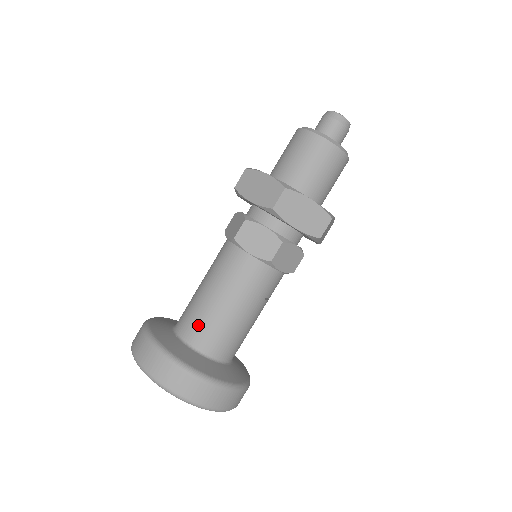
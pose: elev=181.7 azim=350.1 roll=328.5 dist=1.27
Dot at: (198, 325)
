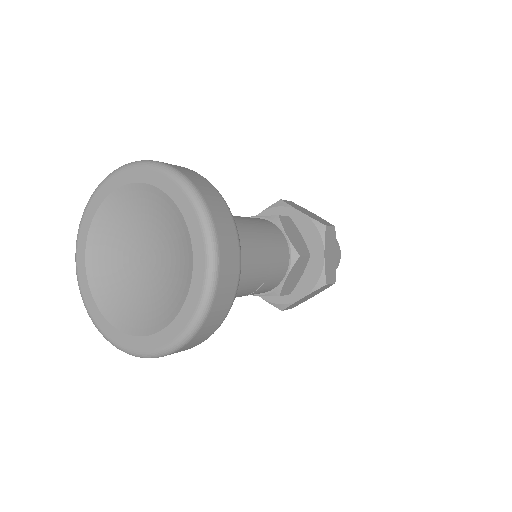
Dot at: occluded
